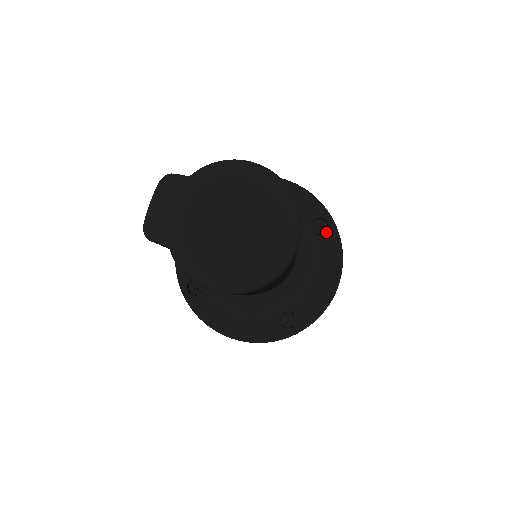
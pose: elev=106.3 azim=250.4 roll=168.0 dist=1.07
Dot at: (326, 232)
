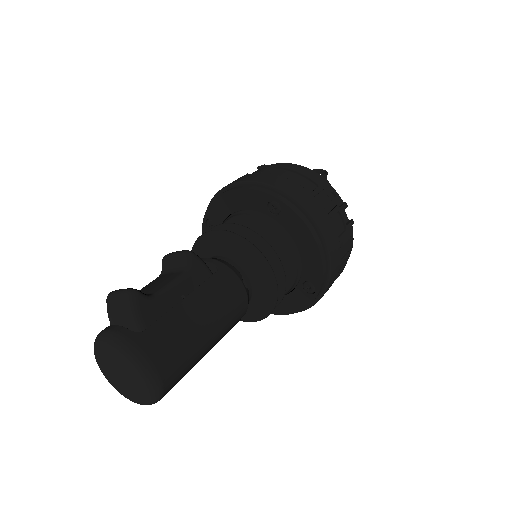
Dot at: (309, 294)
